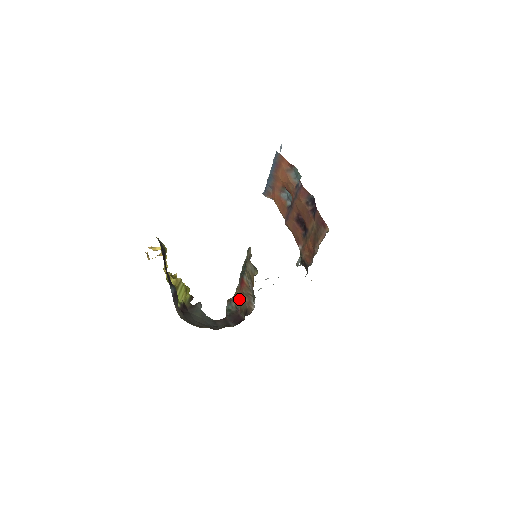
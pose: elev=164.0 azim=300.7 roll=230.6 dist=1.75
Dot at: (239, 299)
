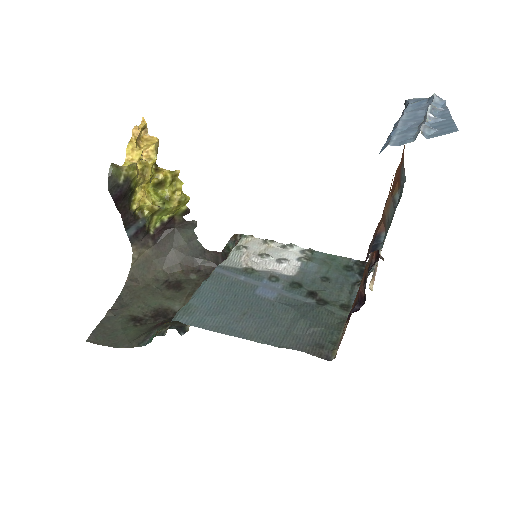
Dot at: occluded
